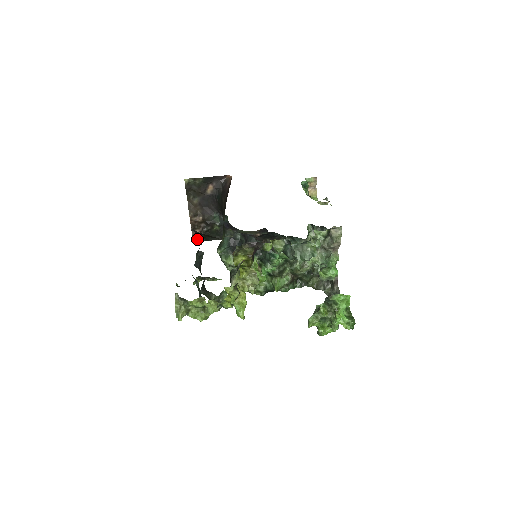
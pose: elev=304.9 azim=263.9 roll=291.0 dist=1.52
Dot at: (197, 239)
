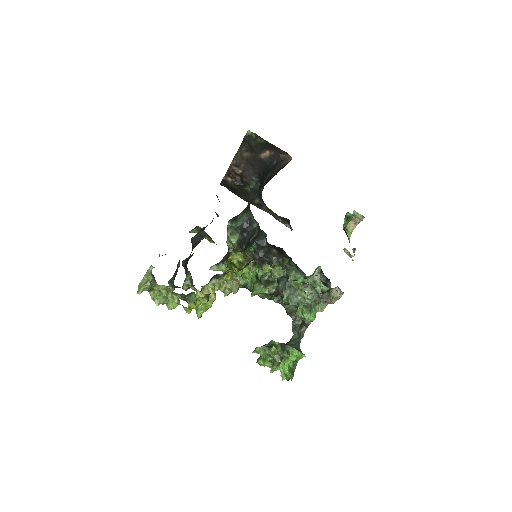
Dot at: (225, 185)
